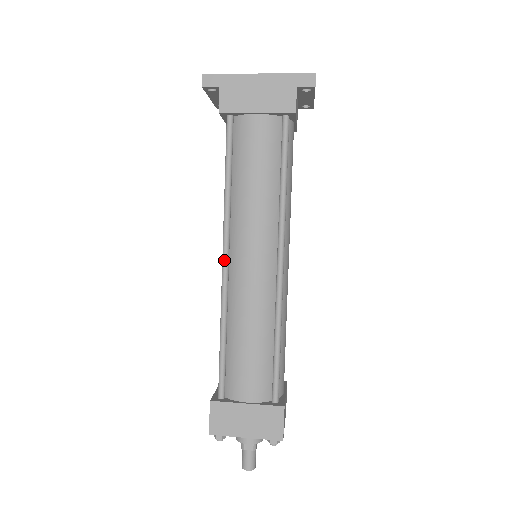
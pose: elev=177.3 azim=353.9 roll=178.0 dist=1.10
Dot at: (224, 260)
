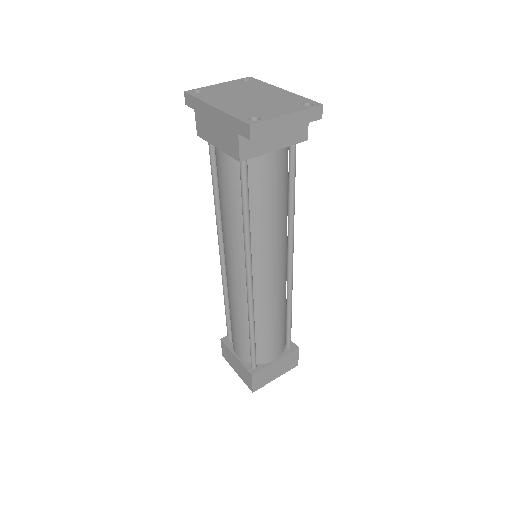
Dot at: (220, 256)
